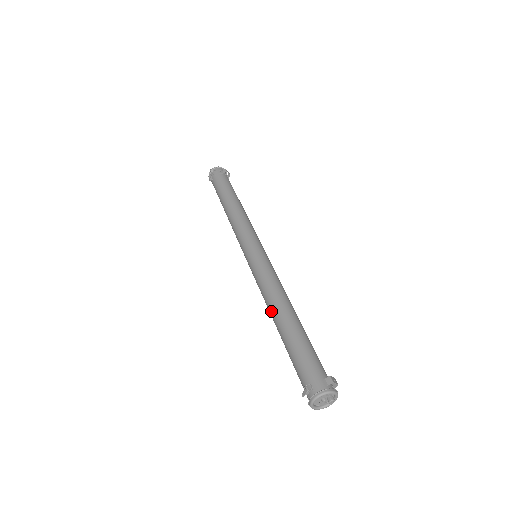
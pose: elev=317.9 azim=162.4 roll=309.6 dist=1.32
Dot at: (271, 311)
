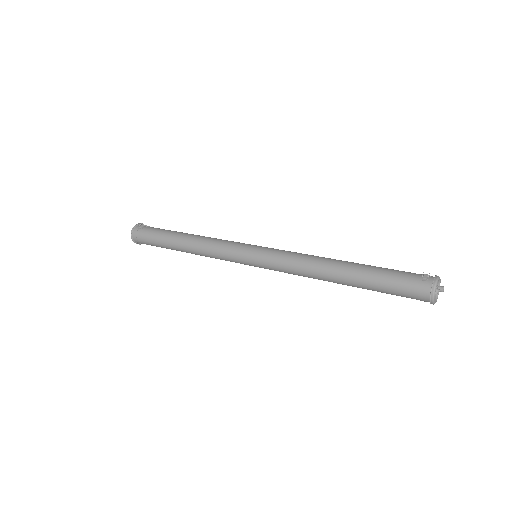
Dot at: (326, 262)
